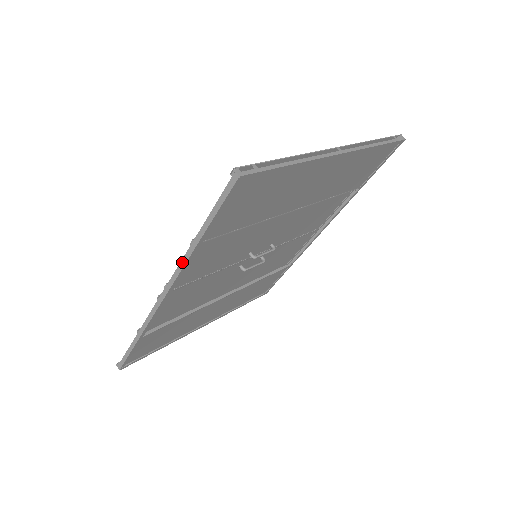
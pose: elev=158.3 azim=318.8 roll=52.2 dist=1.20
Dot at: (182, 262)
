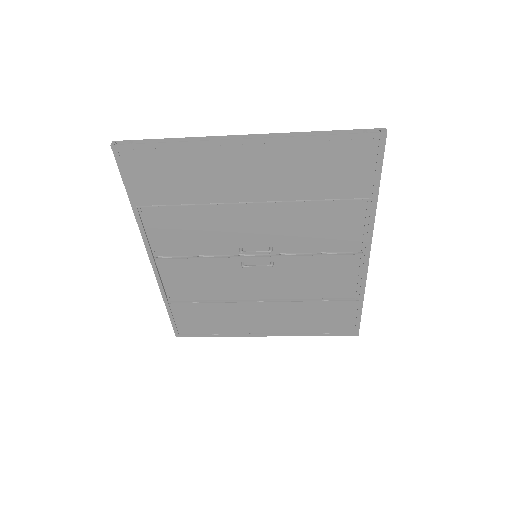
Dot at: (139, 225)
